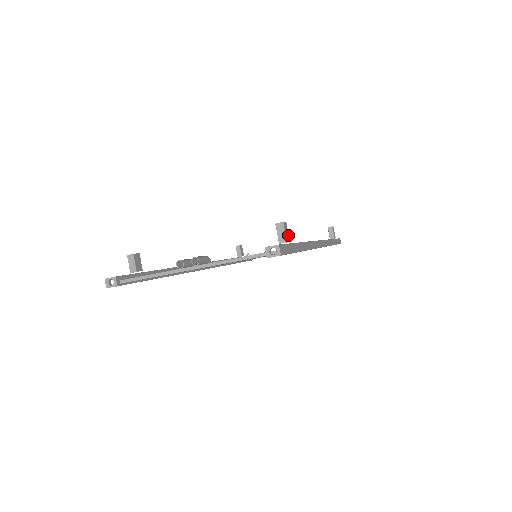
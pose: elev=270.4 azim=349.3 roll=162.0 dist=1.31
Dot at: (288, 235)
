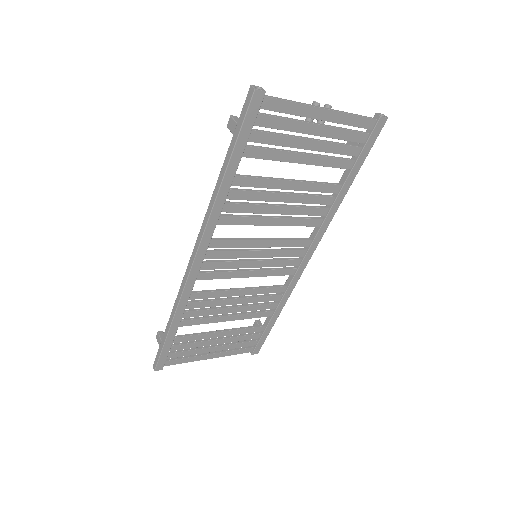
Dot at: occluded
